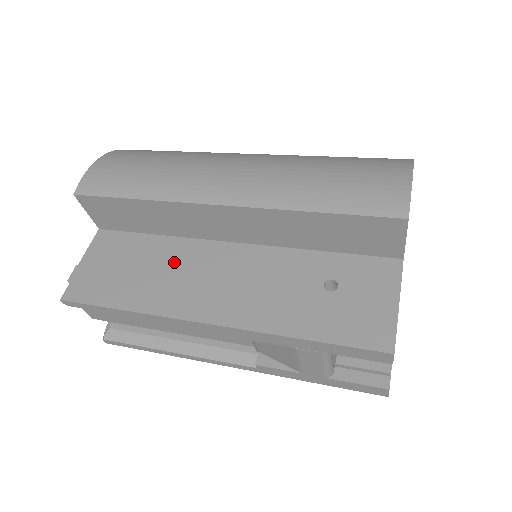
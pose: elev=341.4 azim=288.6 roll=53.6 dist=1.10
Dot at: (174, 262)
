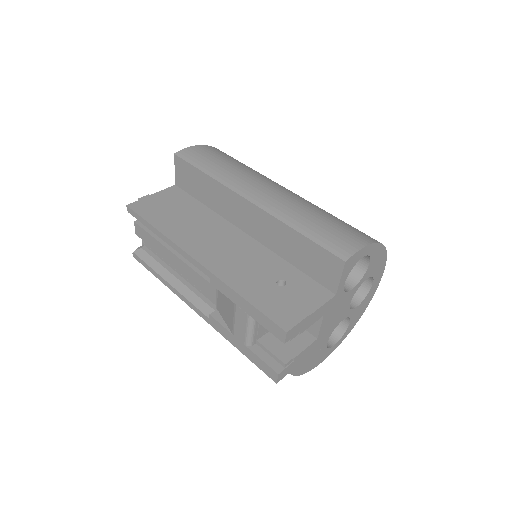
Dot at: (203, 223)
